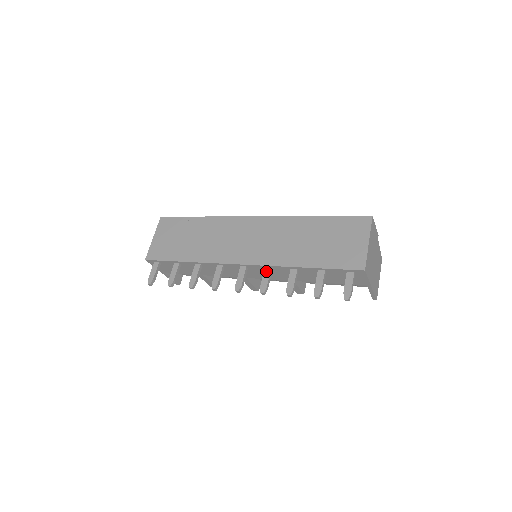
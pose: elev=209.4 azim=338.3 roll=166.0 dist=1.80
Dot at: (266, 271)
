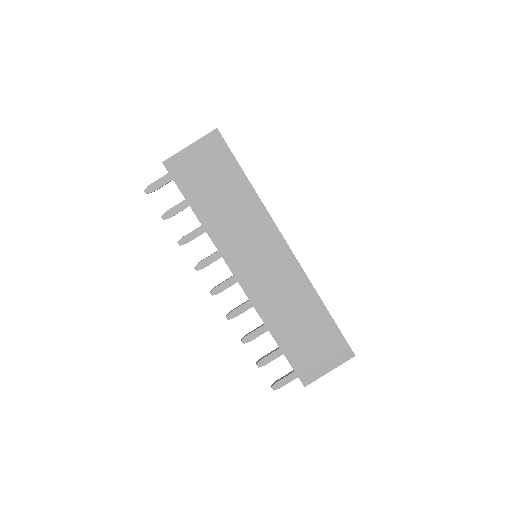
Dot at: (247, 305)
